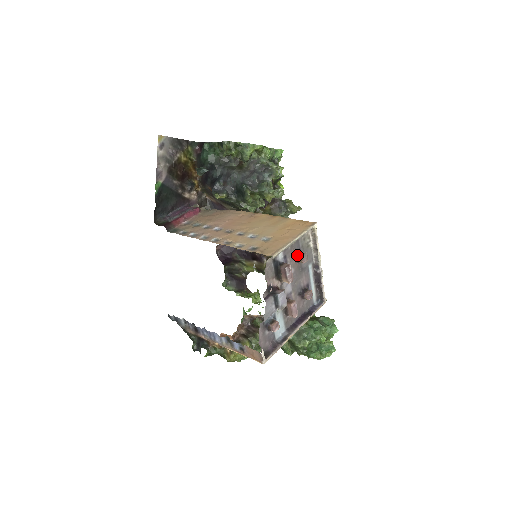
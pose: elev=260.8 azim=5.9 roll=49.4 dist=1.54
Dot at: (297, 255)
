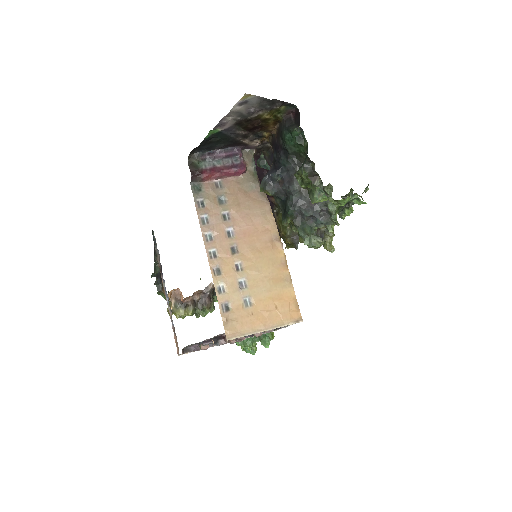
Dot at: occluded
